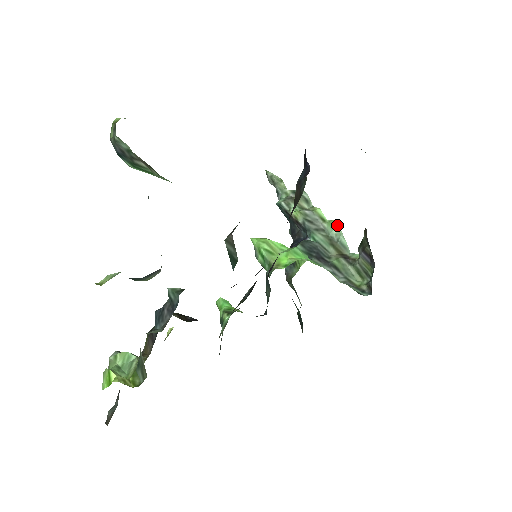
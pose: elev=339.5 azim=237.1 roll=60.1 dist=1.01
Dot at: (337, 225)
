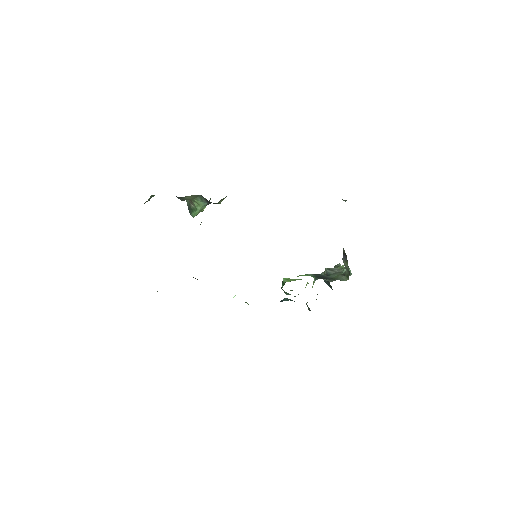
Dot at: occluded
